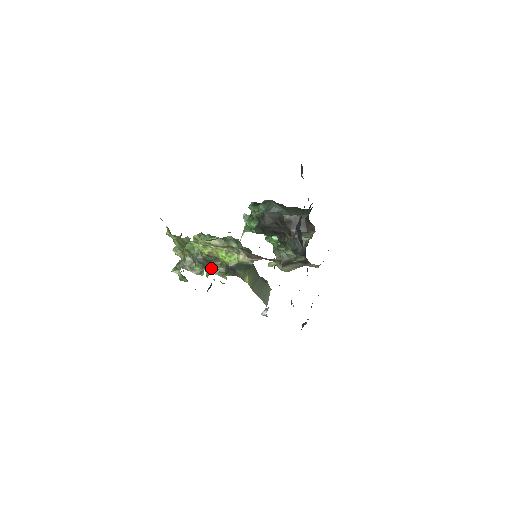
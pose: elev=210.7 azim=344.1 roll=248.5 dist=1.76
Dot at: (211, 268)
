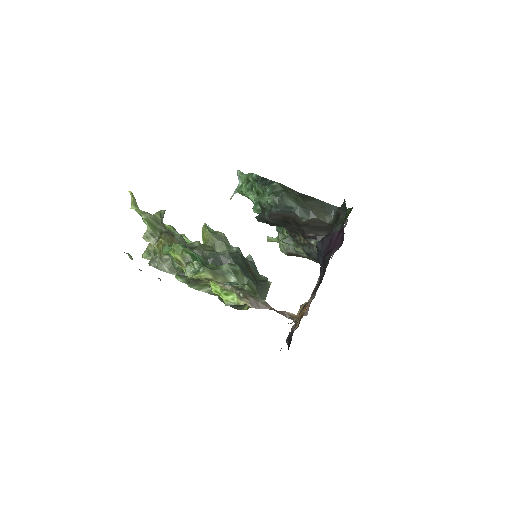
Dot at: (198, 285)
